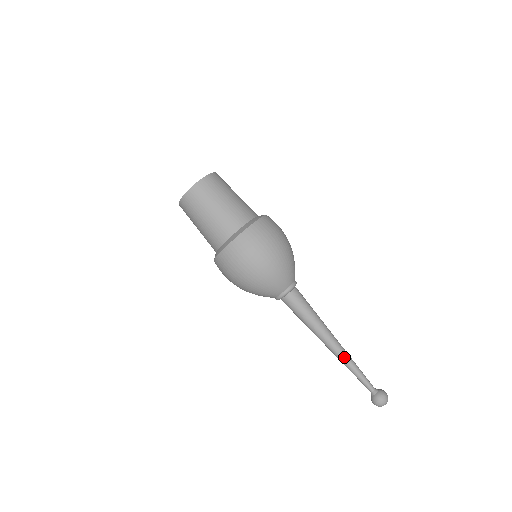
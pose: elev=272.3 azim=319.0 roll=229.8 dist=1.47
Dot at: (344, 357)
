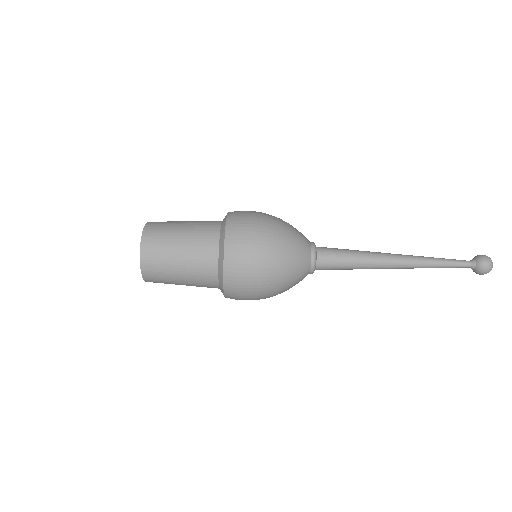
Dot at: (418, 262)
